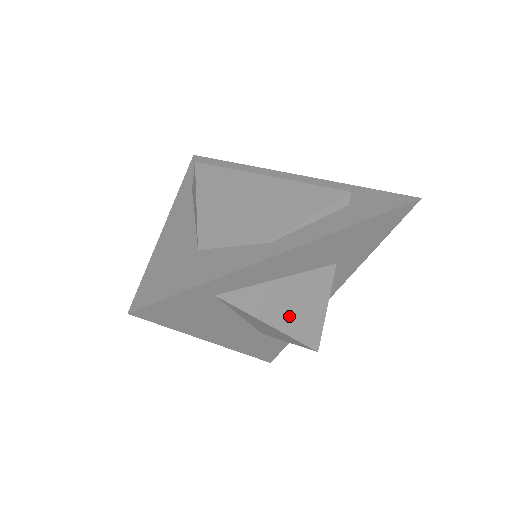
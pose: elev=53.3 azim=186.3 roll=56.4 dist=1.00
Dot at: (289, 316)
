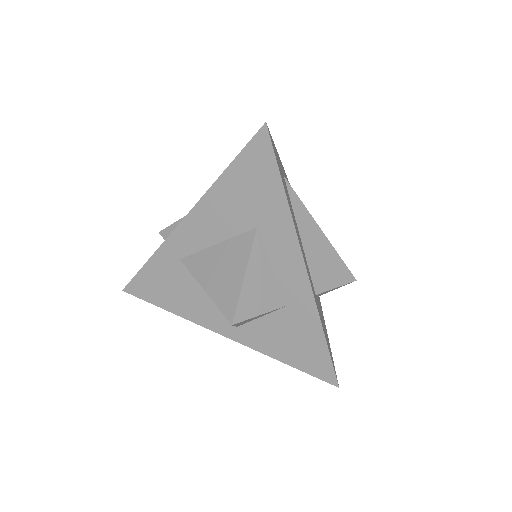
Dot at: occluded
